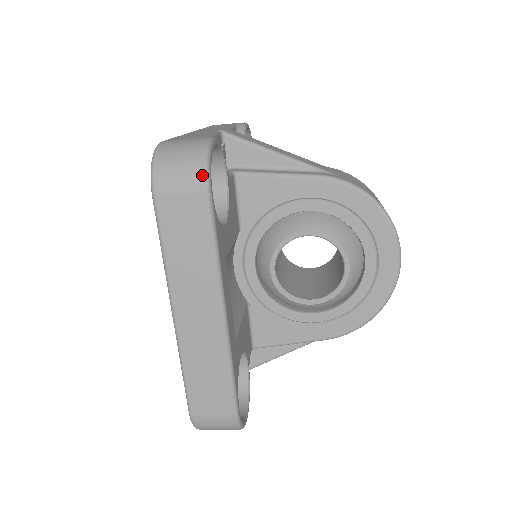
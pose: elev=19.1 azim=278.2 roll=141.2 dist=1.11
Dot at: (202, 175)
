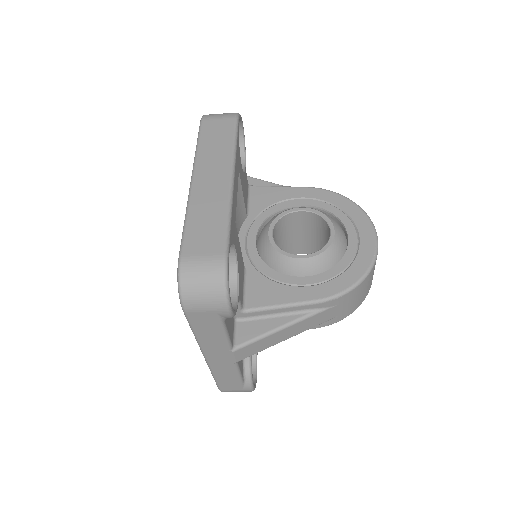
Dot at: (235, 113)
